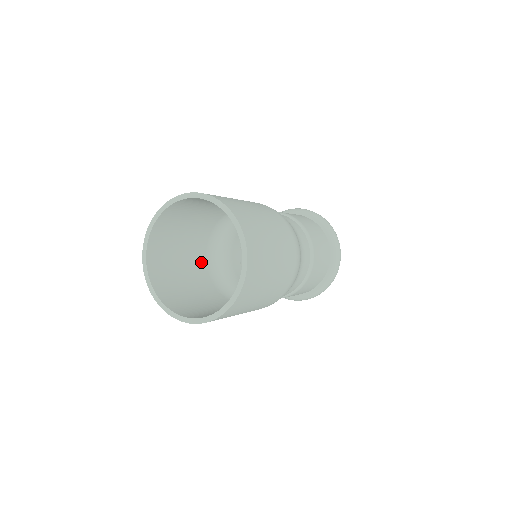
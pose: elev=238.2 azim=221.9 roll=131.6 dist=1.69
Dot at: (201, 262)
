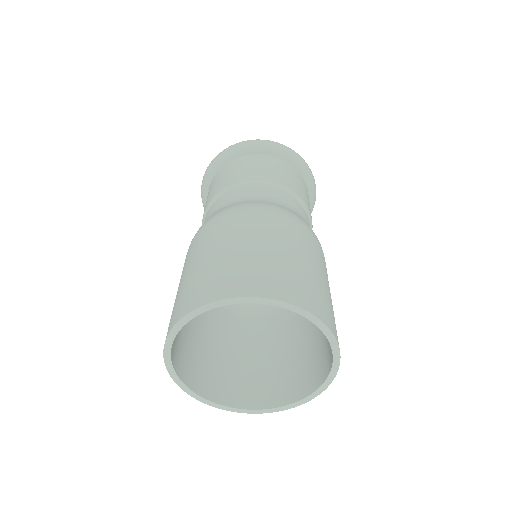
Dot at: occluded
